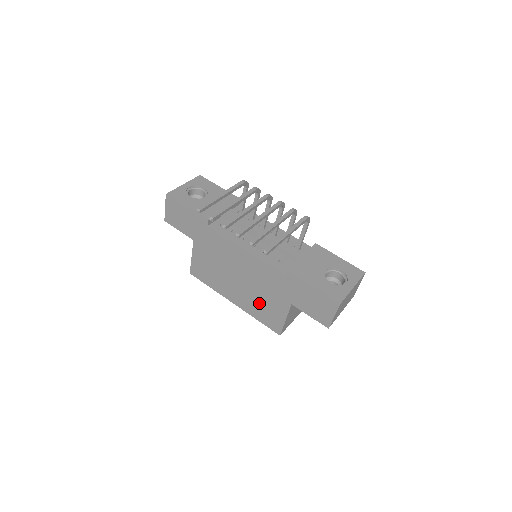
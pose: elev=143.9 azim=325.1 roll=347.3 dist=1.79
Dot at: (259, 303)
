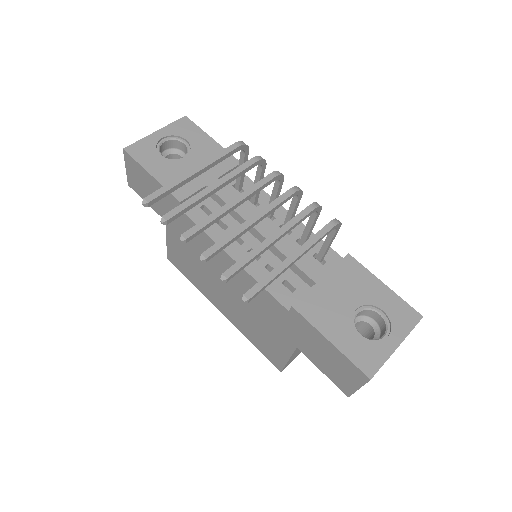
Dot at: (253, 327)
